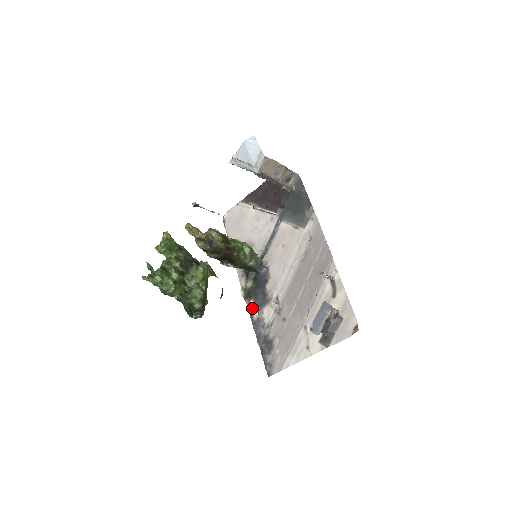
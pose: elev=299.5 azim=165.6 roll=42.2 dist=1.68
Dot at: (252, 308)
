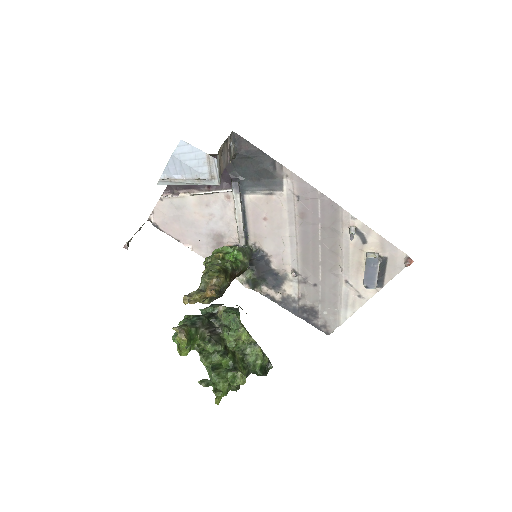
Dot at: (268, 292)
